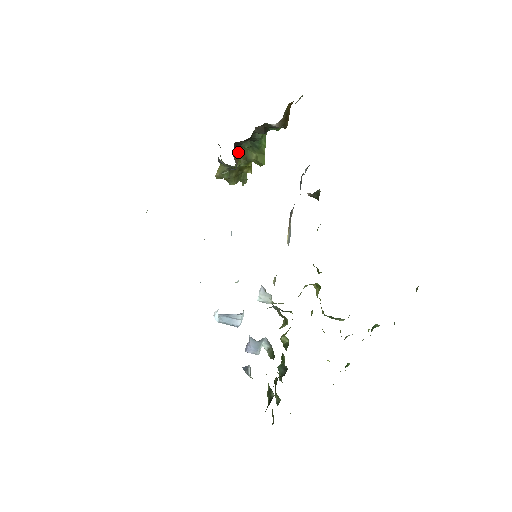
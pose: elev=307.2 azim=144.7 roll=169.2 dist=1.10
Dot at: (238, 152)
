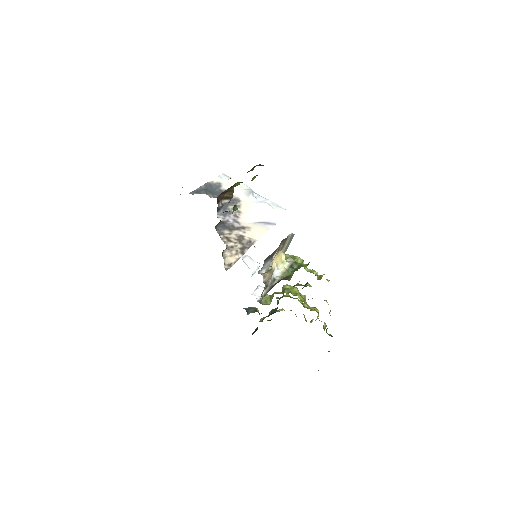
Dot at: (230, 187)
